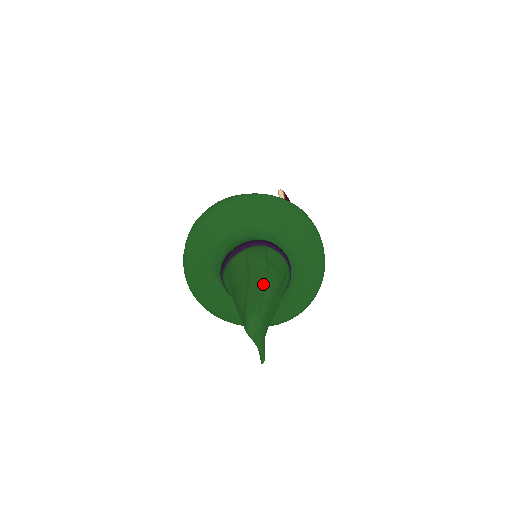
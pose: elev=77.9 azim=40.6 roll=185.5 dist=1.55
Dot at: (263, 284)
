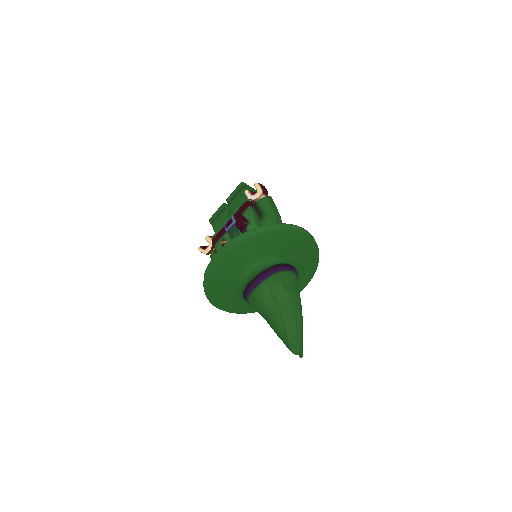
Dot at: (293, 312)
